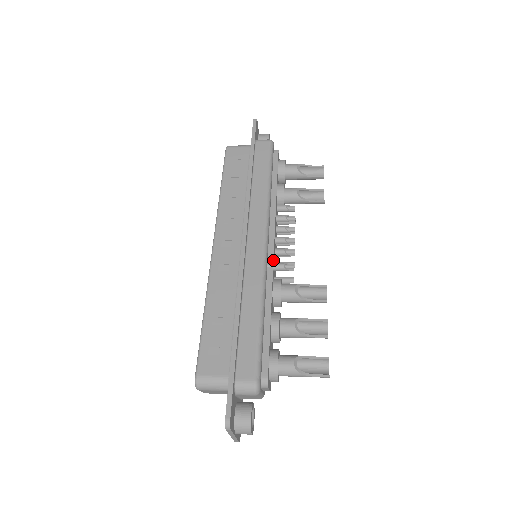
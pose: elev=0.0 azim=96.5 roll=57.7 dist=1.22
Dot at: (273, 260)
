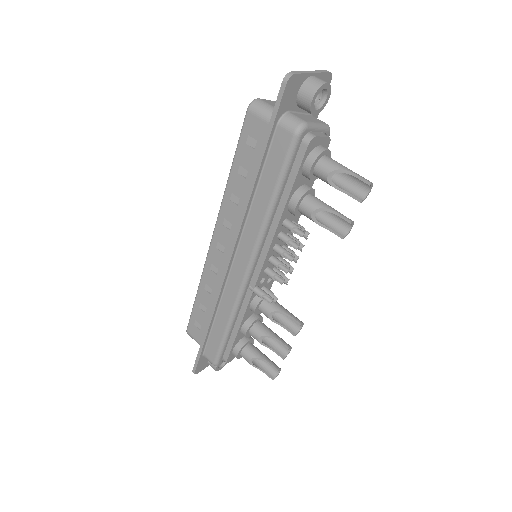
Dot at: (255, 286)
